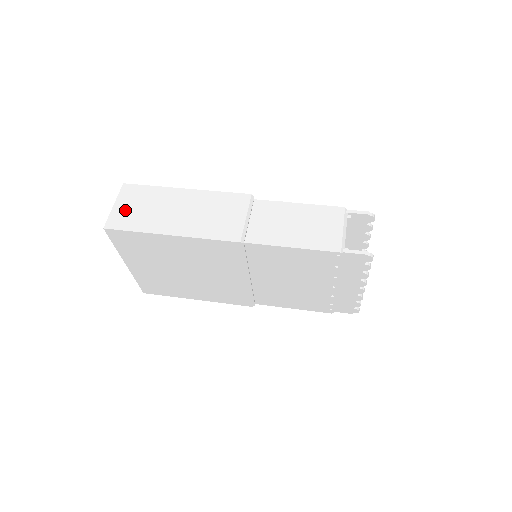
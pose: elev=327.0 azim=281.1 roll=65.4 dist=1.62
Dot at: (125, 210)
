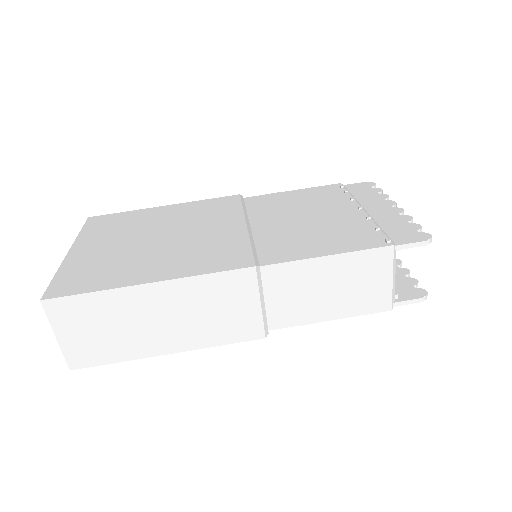
Dot at: (79, 340)
